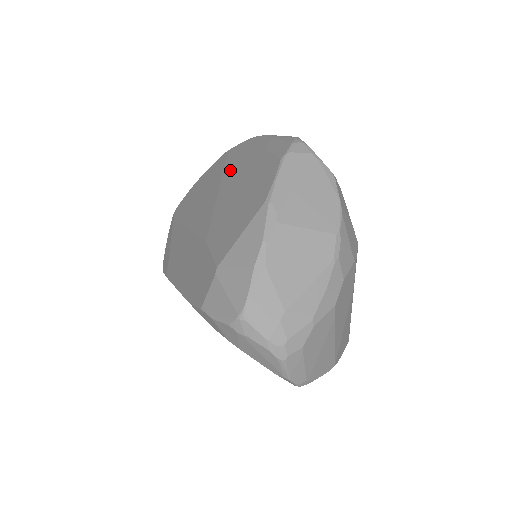
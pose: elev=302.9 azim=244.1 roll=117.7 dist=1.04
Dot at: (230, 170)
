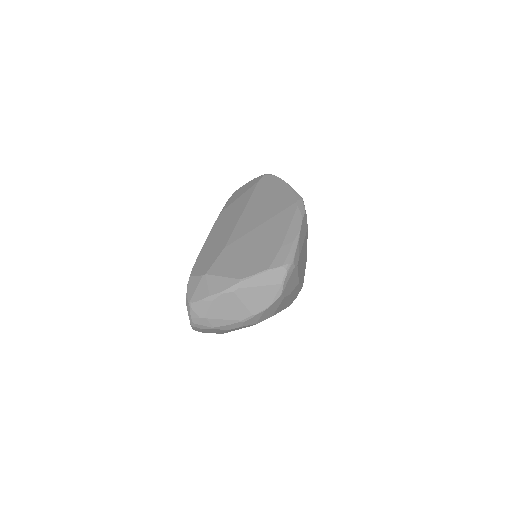
Dot at: (276, 222)
